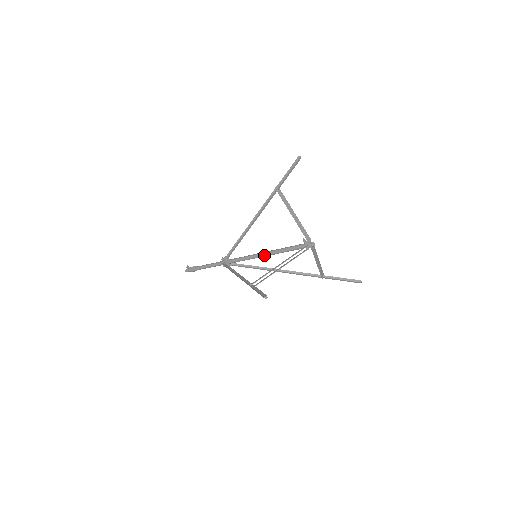
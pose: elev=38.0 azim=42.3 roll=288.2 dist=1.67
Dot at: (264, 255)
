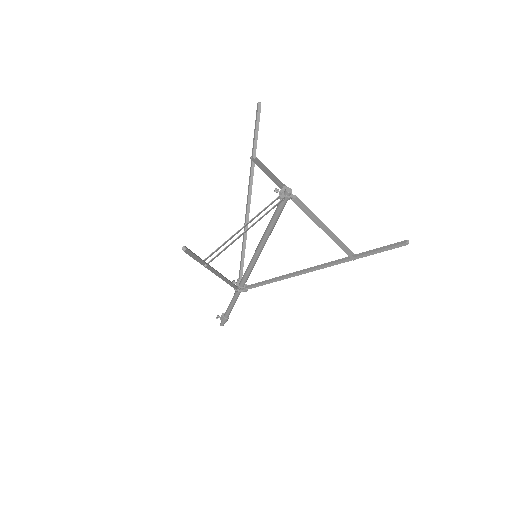
Dot at: (259, 247)
